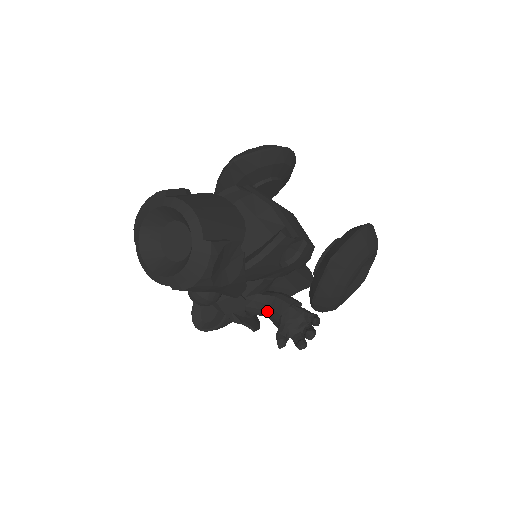
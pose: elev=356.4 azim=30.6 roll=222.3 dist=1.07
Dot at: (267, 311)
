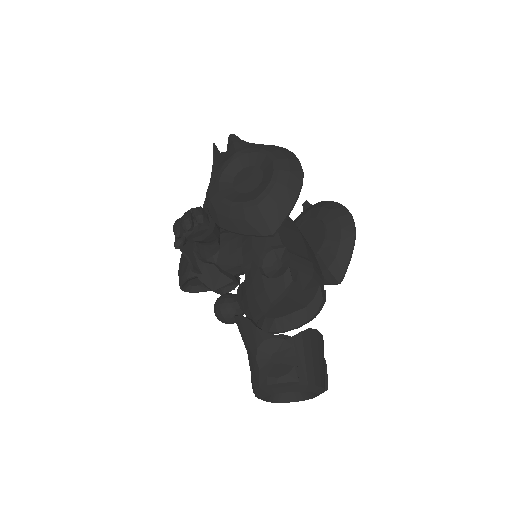
Dot at: occluded
